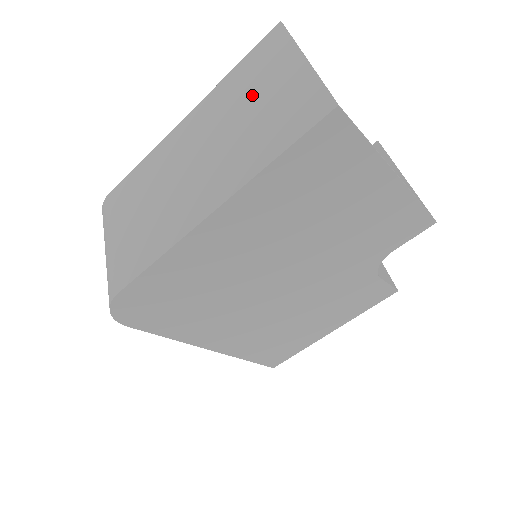
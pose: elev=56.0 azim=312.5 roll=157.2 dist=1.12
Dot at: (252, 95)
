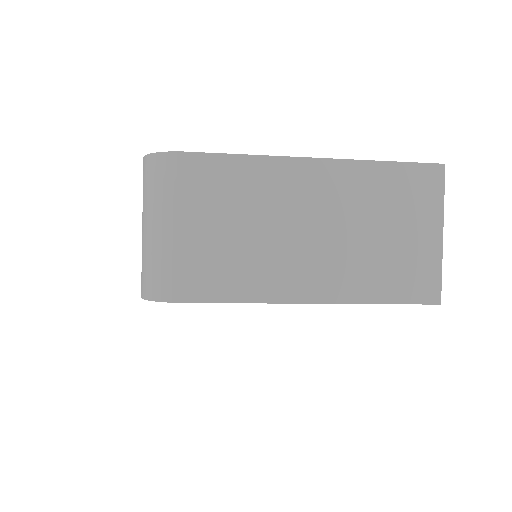
Dot at: (391, 218)
